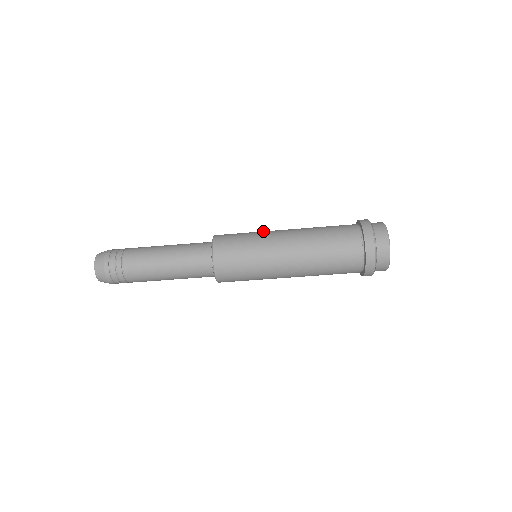
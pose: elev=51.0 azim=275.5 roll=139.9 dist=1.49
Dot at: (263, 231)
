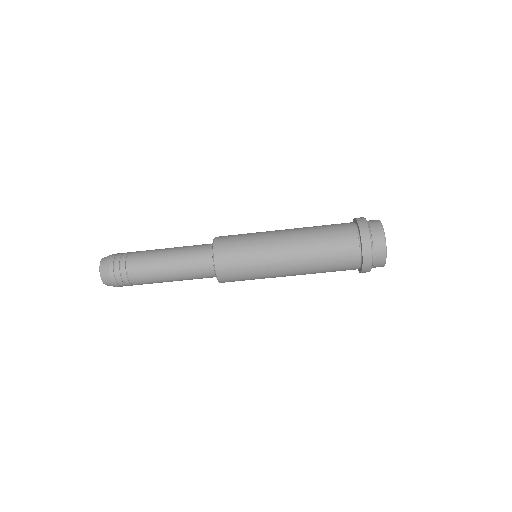
Dot at: occluded
